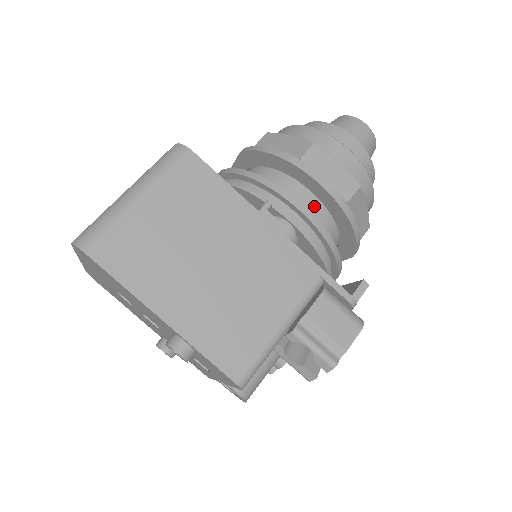
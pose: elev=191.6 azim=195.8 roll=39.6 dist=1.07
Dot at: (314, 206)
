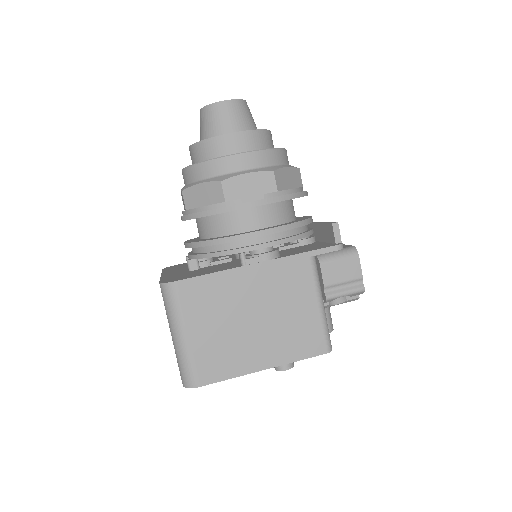
Dot at: (261, 213)
